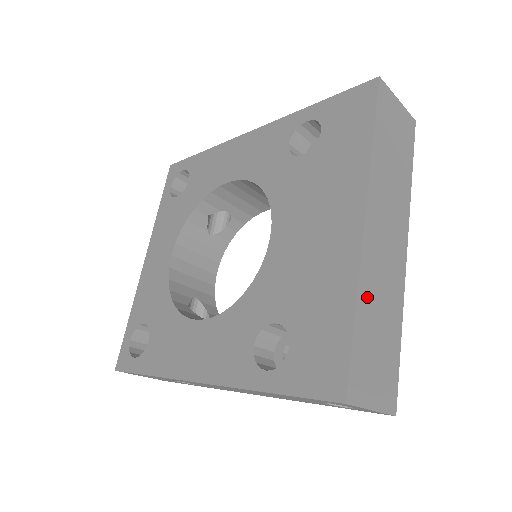
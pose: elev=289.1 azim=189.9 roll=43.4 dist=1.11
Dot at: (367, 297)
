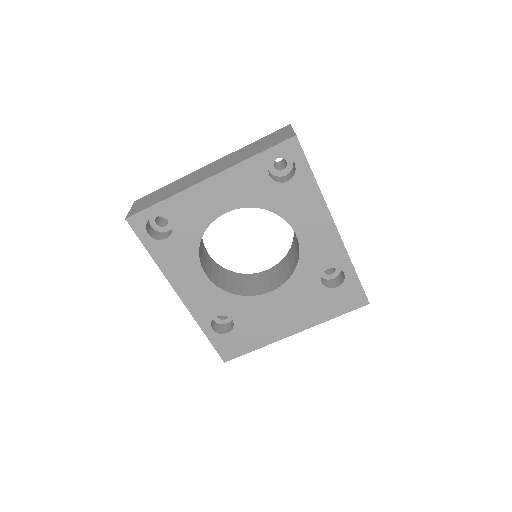
Dot at: occluded
